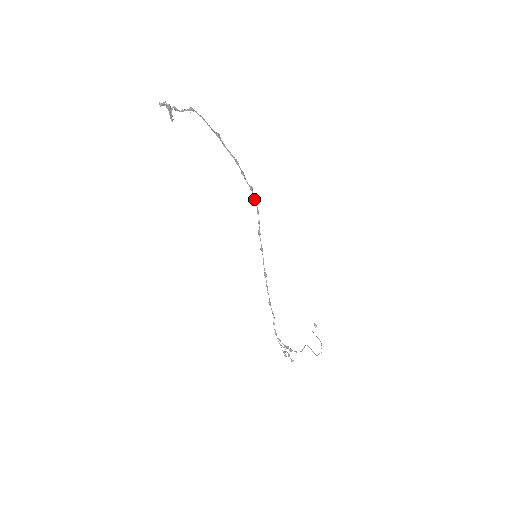
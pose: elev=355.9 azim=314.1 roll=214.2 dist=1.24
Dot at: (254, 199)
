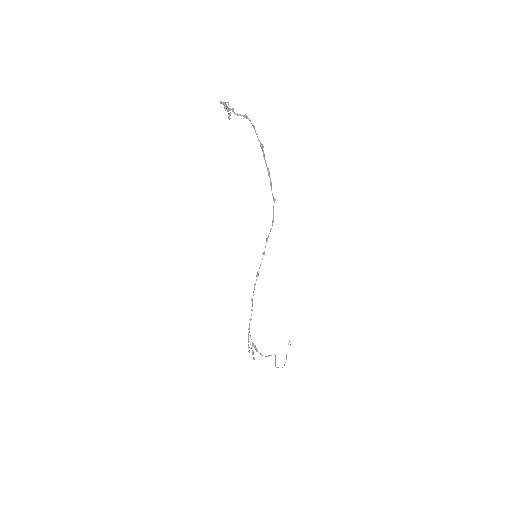
Dot at: (273, 210)
